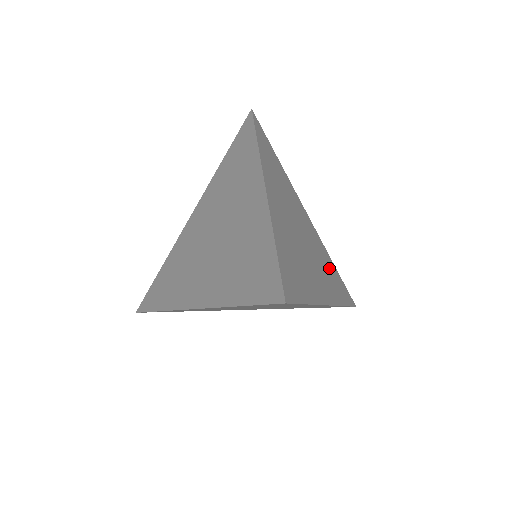
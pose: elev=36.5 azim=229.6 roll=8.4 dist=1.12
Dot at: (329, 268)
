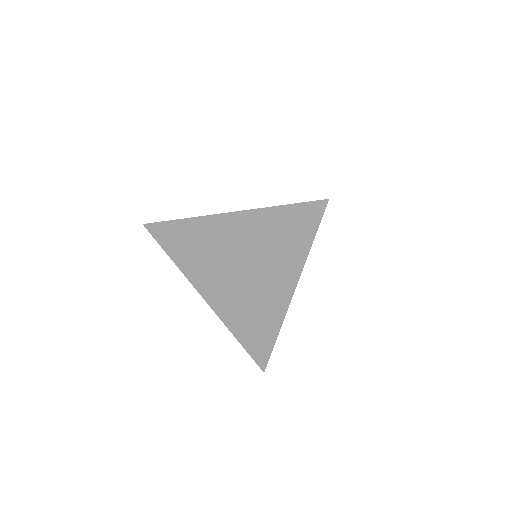
Dot at: occluded
